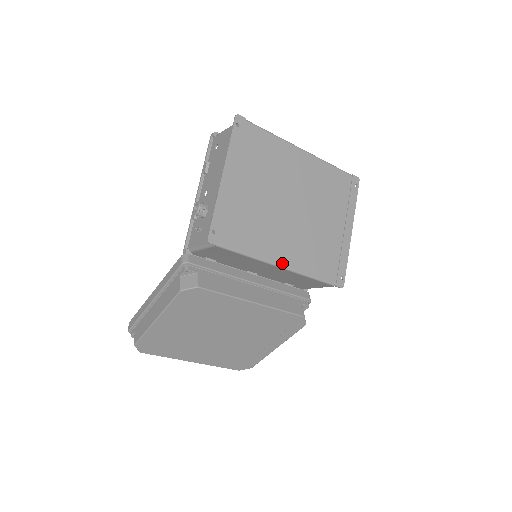
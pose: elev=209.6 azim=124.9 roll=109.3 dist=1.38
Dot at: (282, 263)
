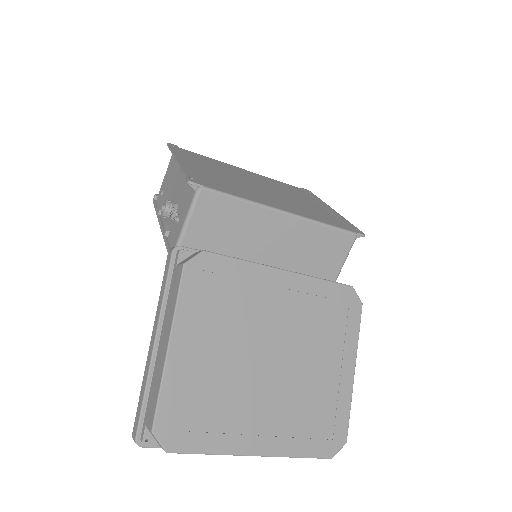
Dot at: (284, 210)
